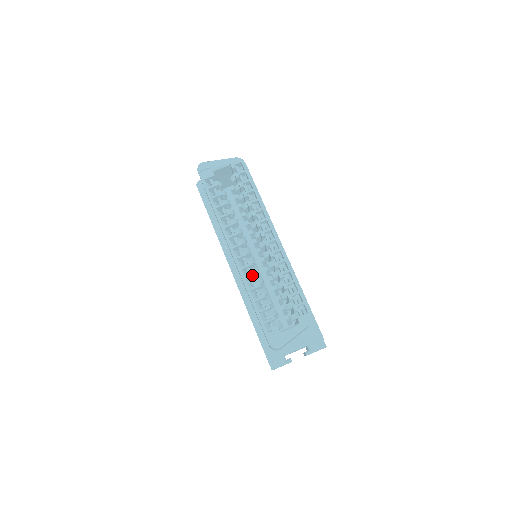
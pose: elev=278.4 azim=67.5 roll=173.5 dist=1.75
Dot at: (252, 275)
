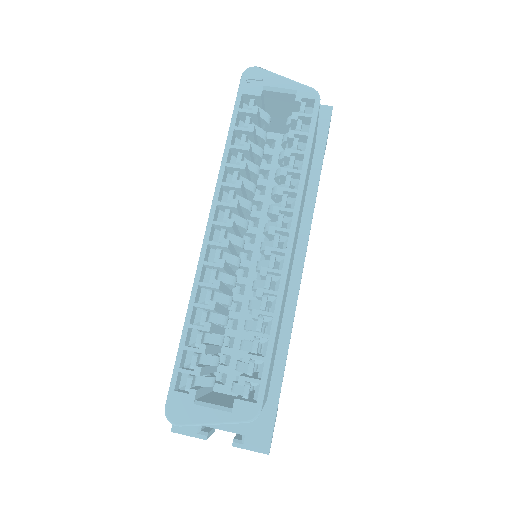
Dot at: (212, 284)
